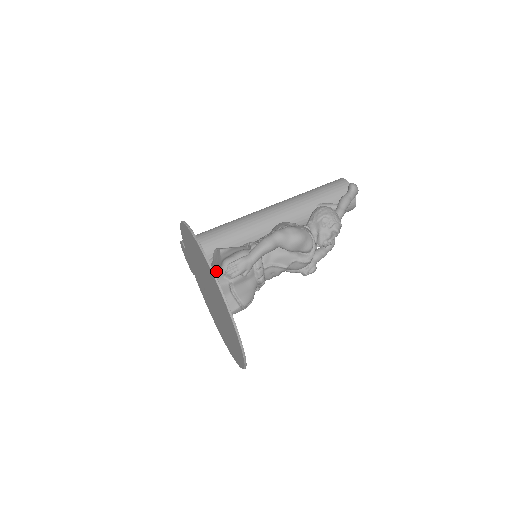
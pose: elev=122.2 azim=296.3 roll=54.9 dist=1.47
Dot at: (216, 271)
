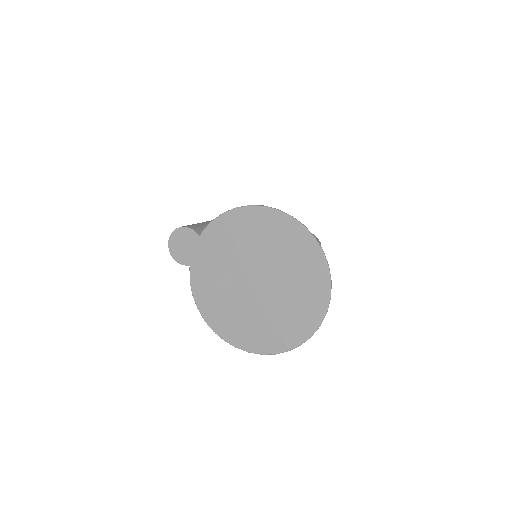
Dot at: occluded
